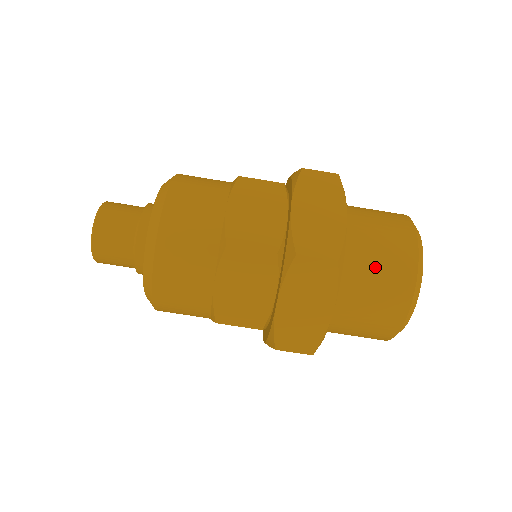
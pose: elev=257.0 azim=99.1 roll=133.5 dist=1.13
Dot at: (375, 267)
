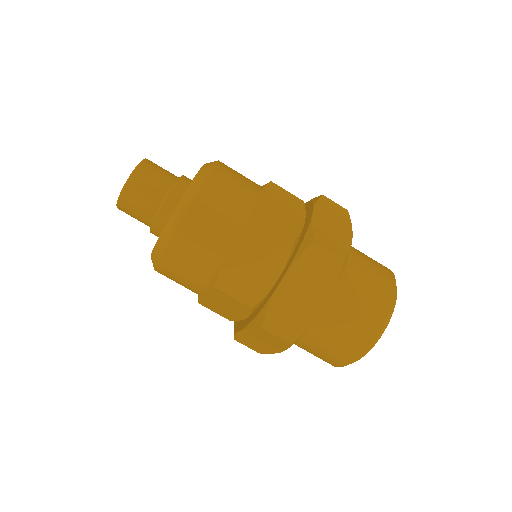
Dot at: (362, 286)
